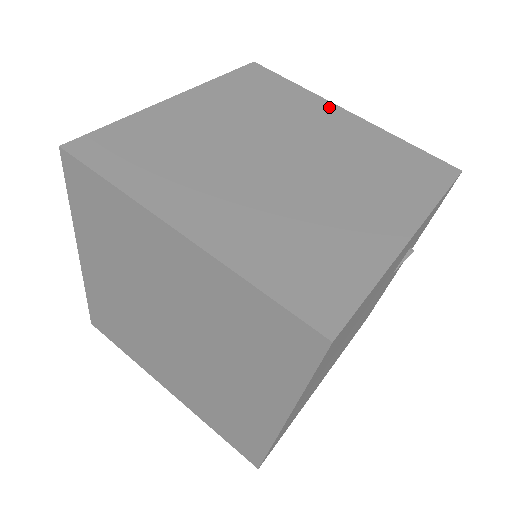
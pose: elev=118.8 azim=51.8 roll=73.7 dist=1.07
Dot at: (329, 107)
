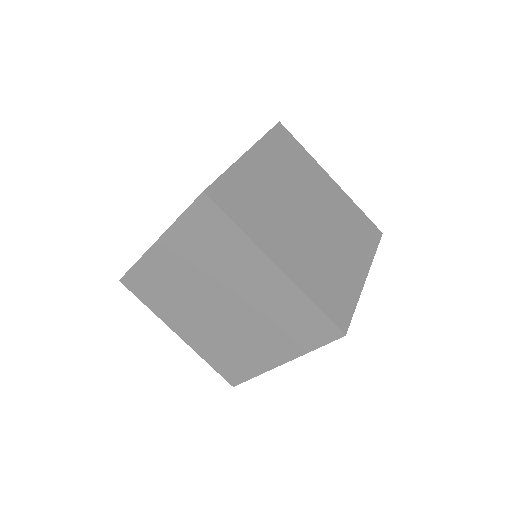
Dot at: (260, 260)
